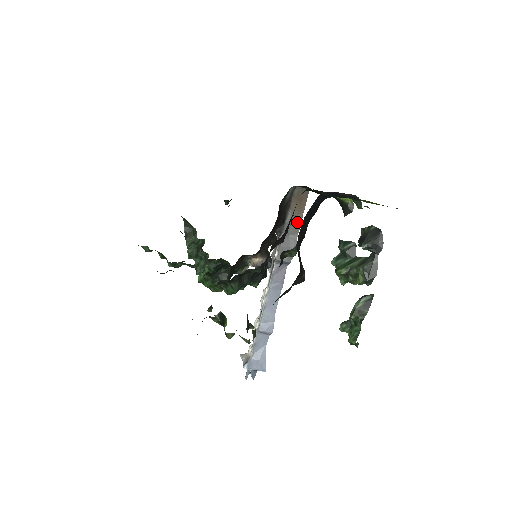
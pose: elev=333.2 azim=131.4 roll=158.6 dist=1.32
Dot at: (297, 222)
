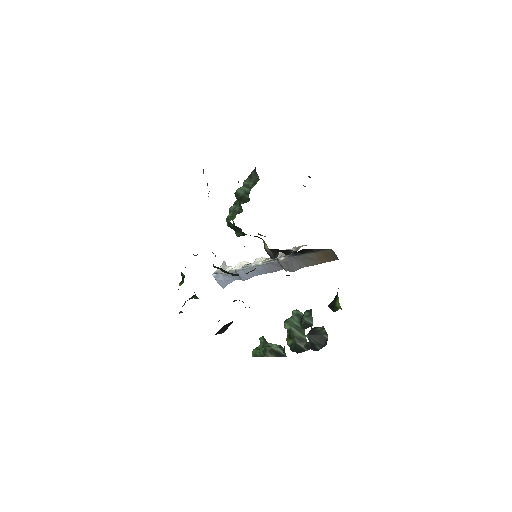
Dot at: (312, 262)
